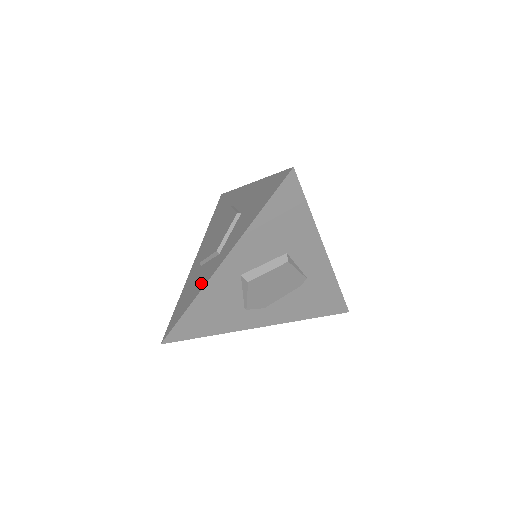
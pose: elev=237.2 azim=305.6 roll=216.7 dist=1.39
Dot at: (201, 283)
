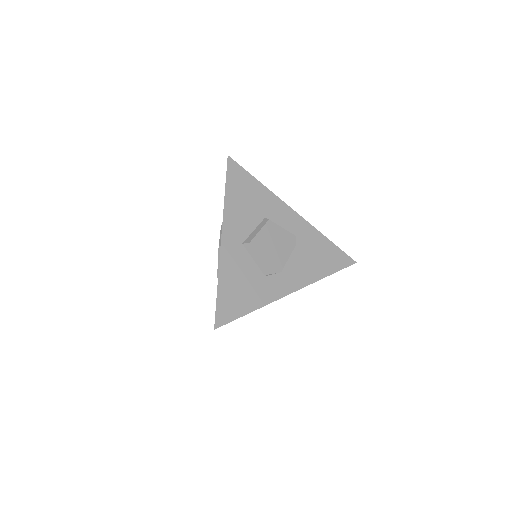
Dot at: occluded
